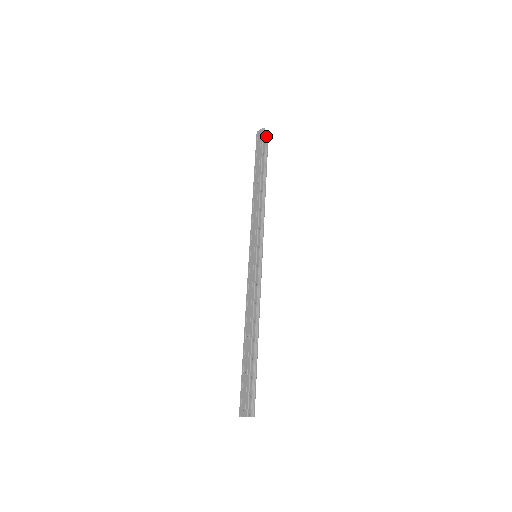
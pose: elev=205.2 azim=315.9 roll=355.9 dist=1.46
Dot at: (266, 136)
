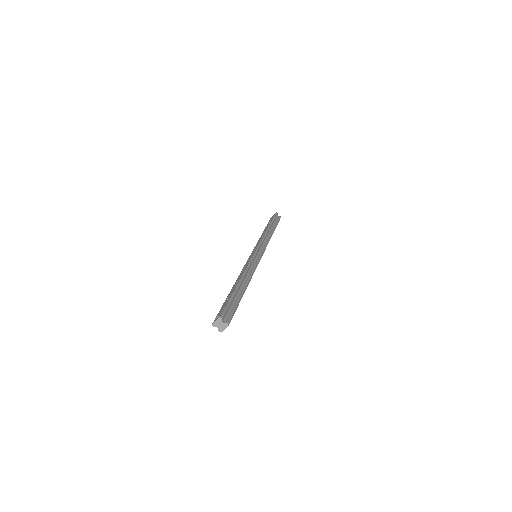
Dot at: (278, 217)
